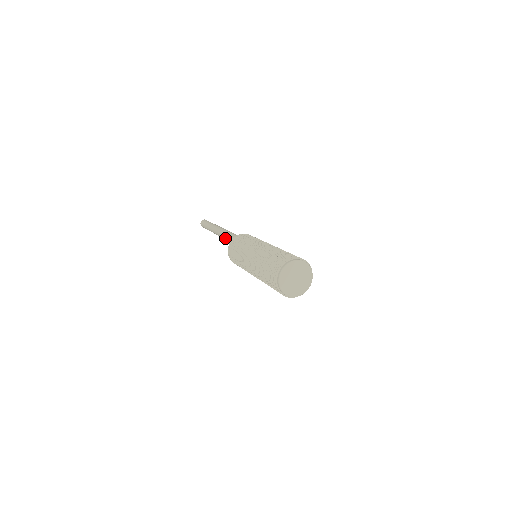
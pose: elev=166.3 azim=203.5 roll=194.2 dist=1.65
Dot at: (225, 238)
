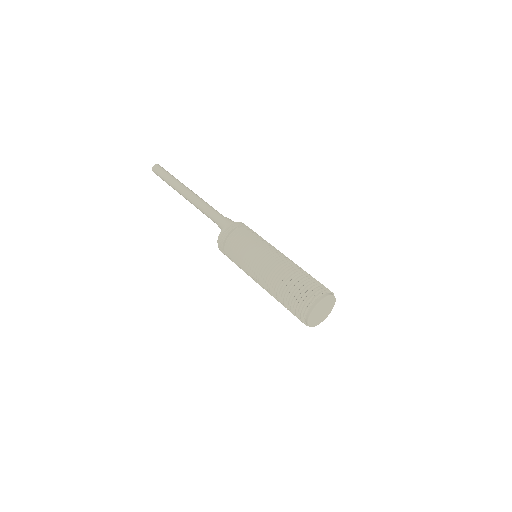
Dot at: (202, 212)
